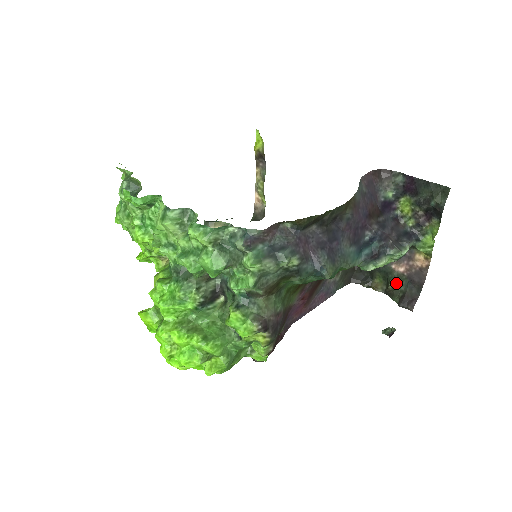
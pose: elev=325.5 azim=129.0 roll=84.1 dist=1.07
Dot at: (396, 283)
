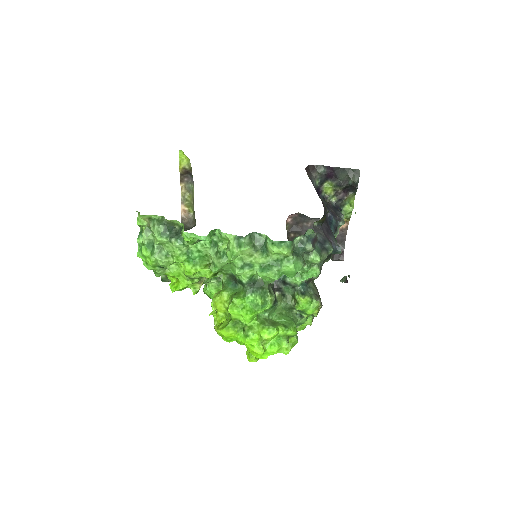
Dot at: occluded
